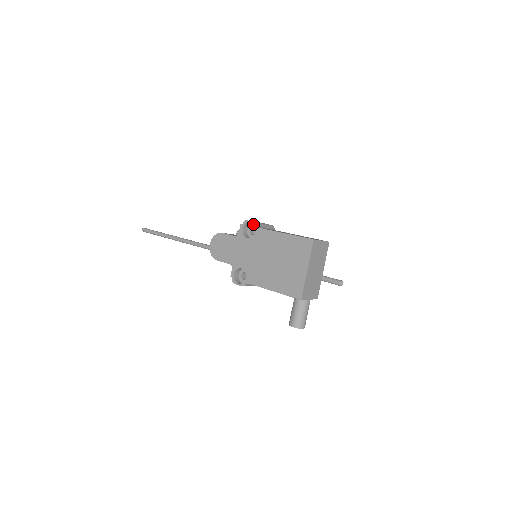
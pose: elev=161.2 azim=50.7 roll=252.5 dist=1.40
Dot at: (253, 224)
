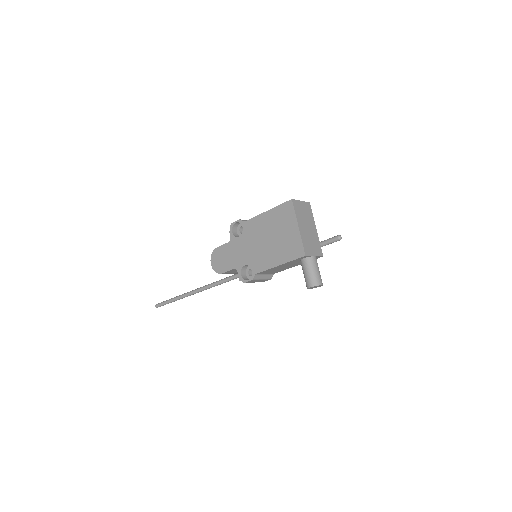
Dot at: (238, 222)
